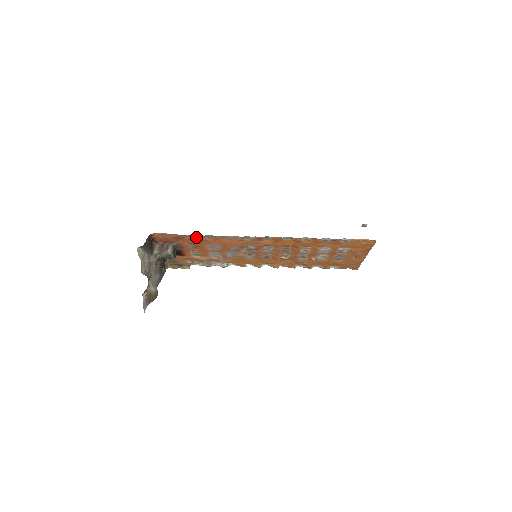
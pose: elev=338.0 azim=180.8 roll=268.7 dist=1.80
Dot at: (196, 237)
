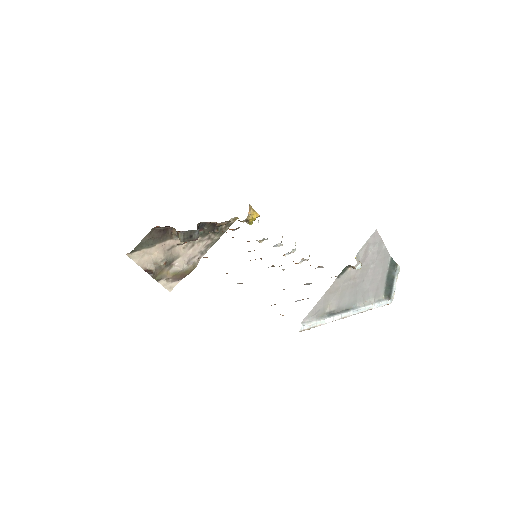
Dot at: occluded
